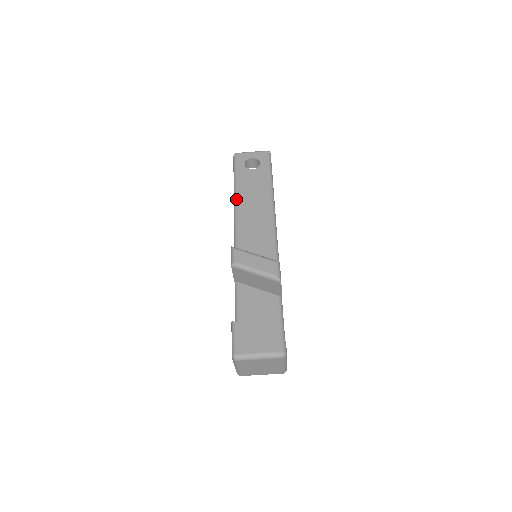
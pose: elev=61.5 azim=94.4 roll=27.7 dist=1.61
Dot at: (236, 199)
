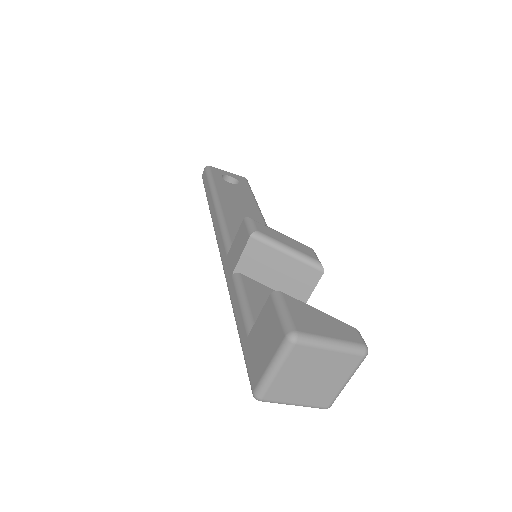
Dot at: (218, 198)
